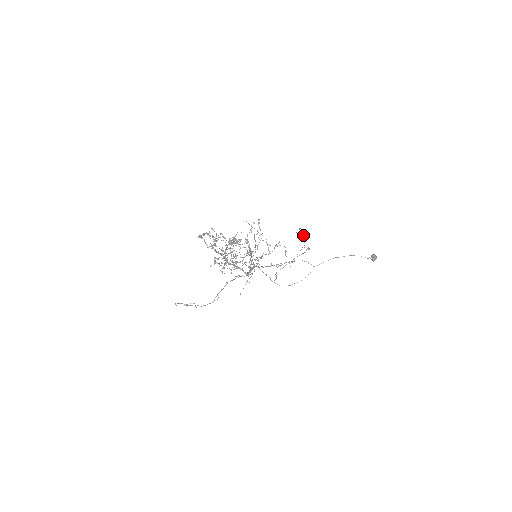
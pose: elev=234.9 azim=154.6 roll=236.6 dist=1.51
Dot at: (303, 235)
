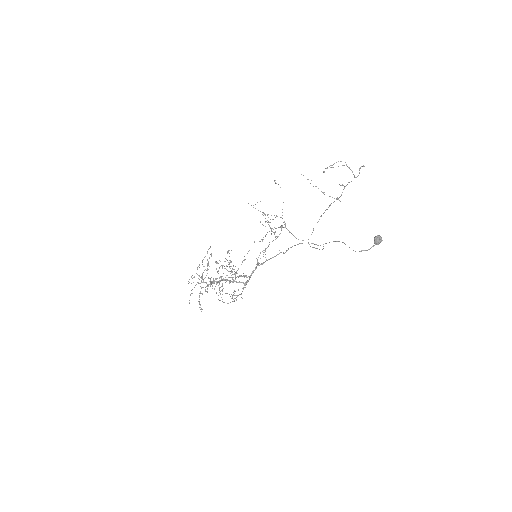
Dot at: occluded
